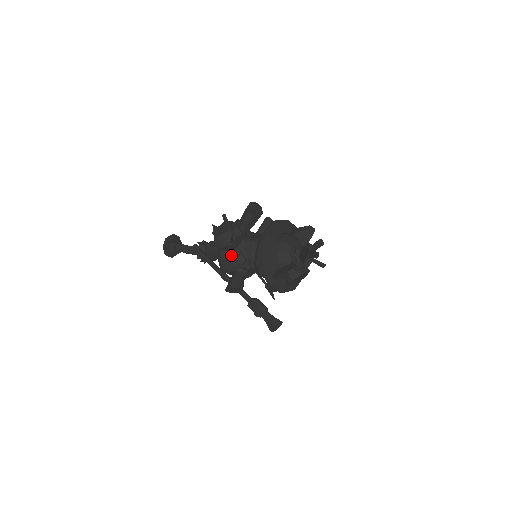
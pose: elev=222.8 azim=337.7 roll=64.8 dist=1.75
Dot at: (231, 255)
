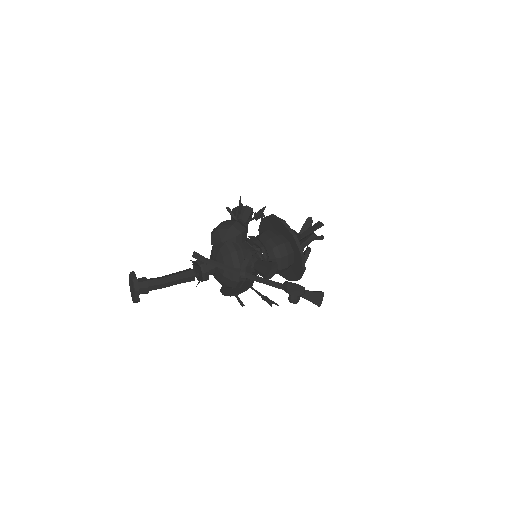
Dot at: (246, 246)
